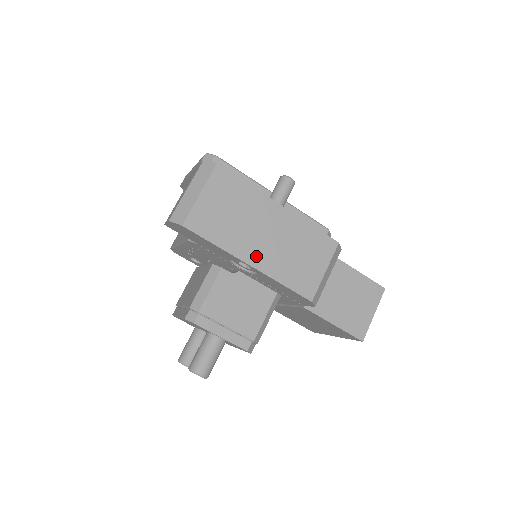
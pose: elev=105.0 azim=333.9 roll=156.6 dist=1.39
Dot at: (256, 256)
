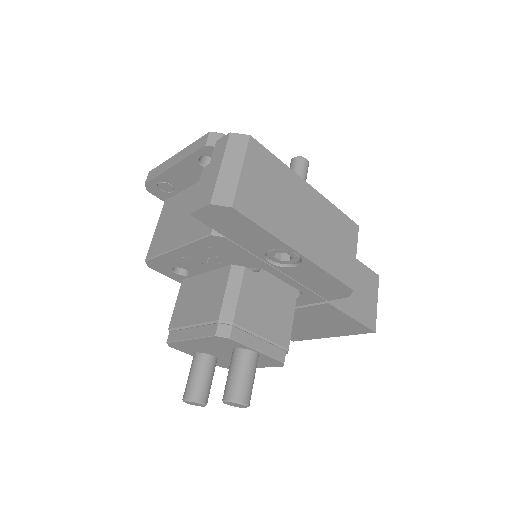
Dot at: (302, 242)
